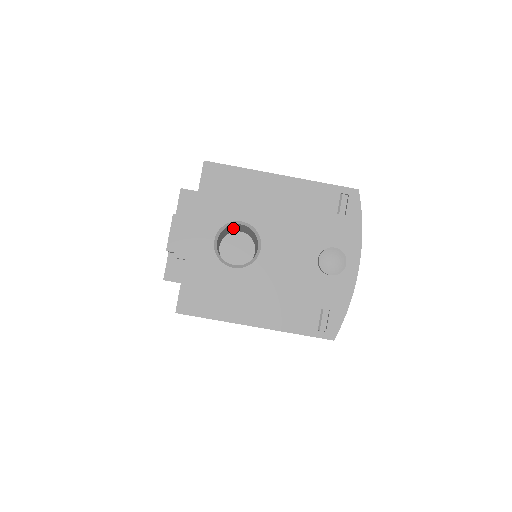
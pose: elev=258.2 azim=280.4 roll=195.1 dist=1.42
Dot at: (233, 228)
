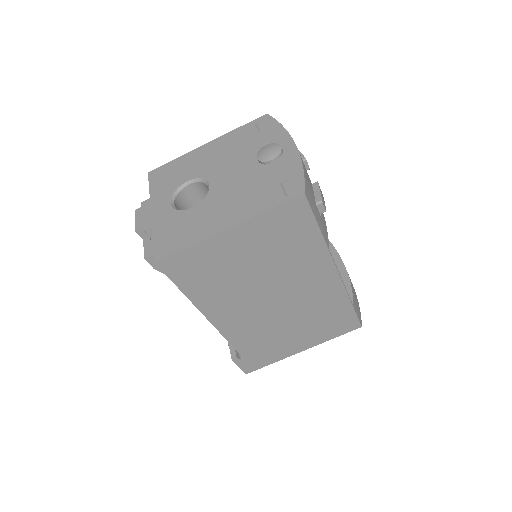
Dot at: occluded
